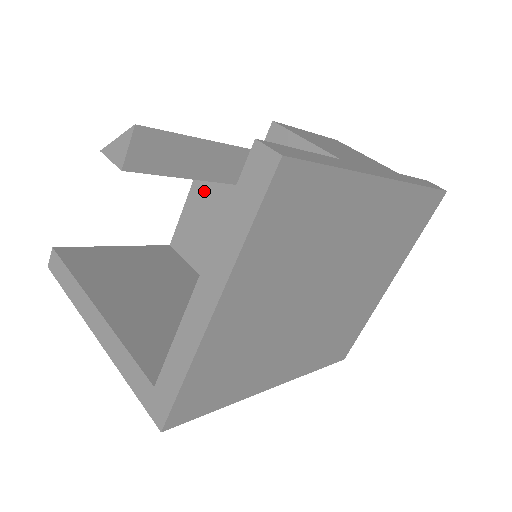
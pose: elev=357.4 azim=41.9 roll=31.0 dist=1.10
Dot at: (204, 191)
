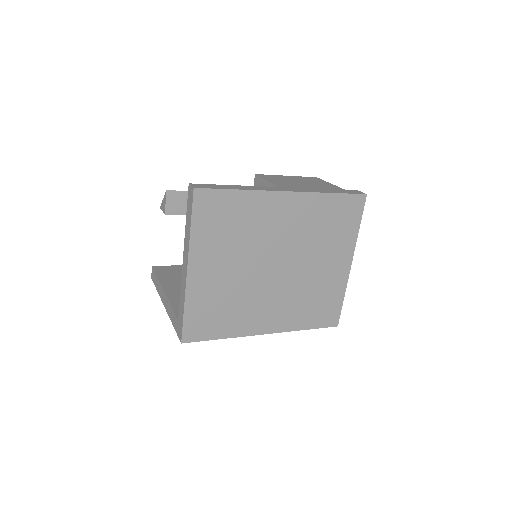
Dot at: occluded
